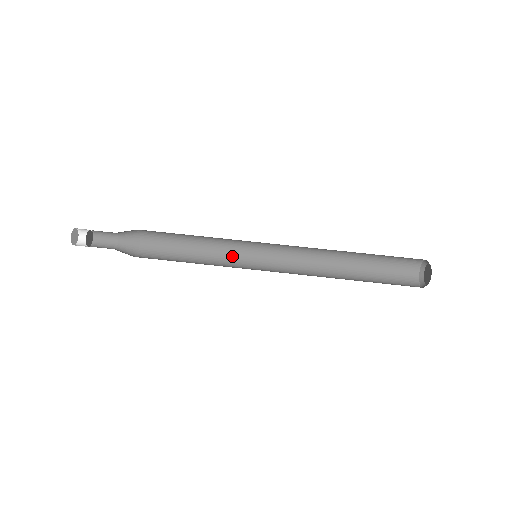
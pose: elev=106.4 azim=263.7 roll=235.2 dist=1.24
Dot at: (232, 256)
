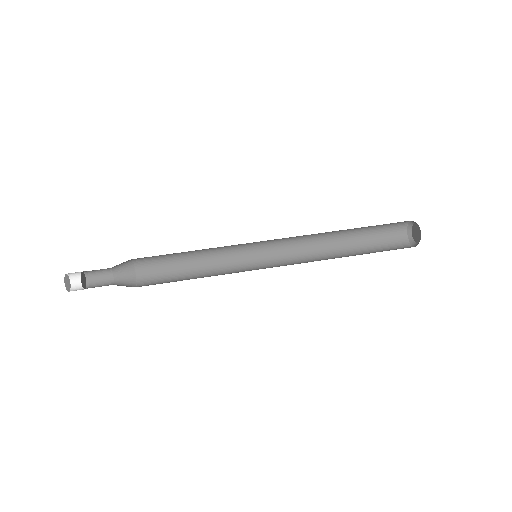
Dot at: (233, 271)
